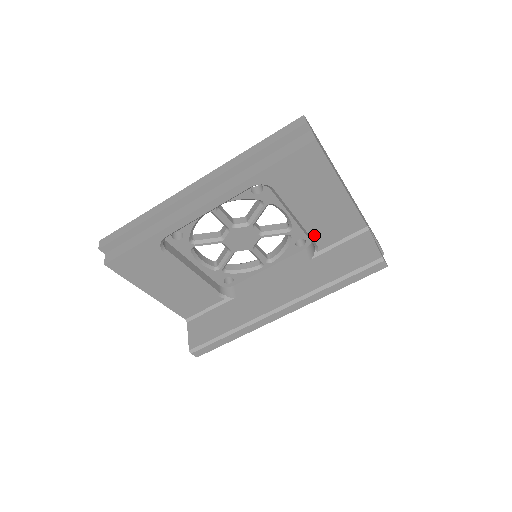
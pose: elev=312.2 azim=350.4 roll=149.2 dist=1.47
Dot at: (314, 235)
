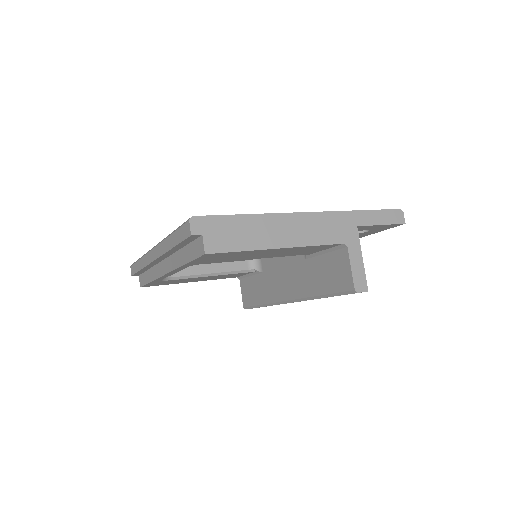
Dot at: (290, 255)
